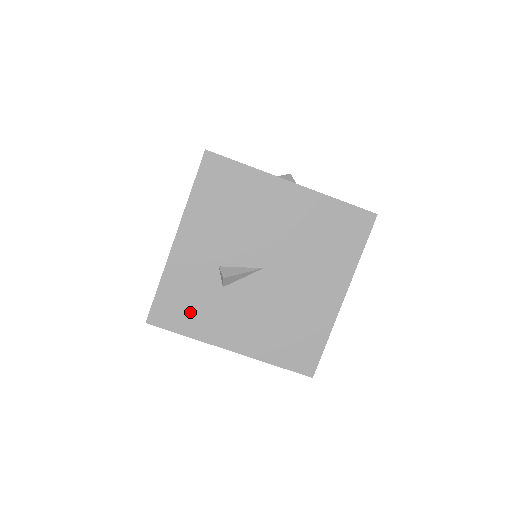
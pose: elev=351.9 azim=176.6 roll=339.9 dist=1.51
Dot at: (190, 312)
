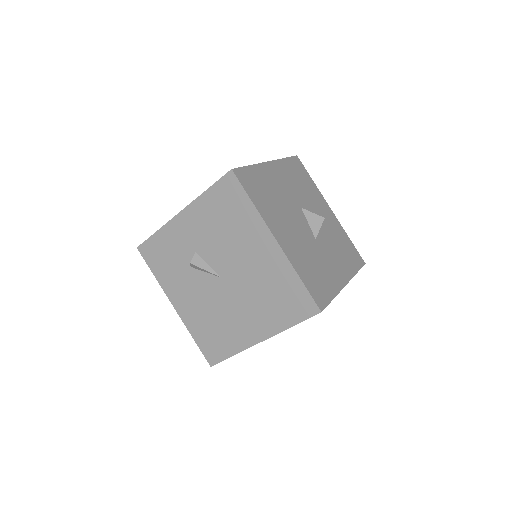
Dot at: (164, 264)
